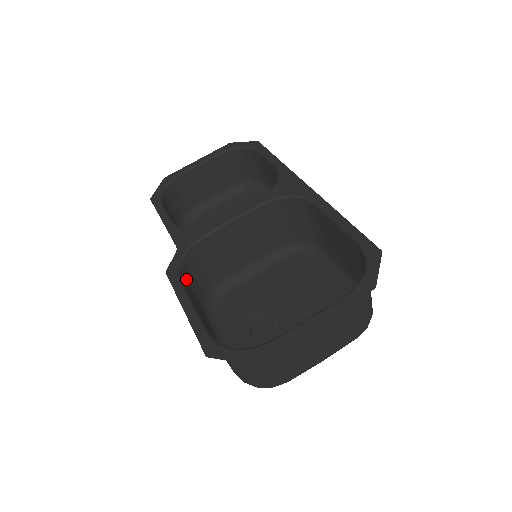
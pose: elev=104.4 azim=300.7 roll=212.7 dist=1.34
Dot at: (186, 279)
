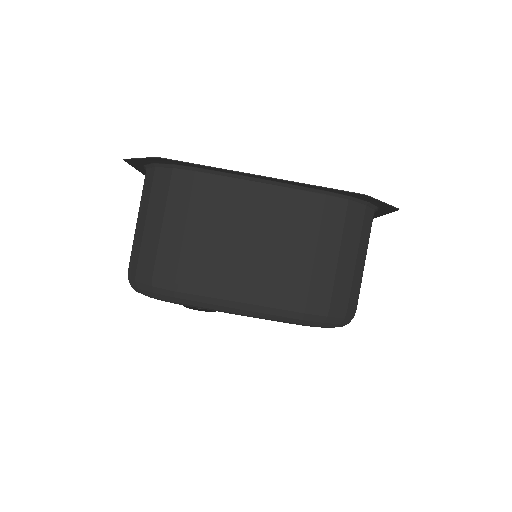
Dot at: occluded
